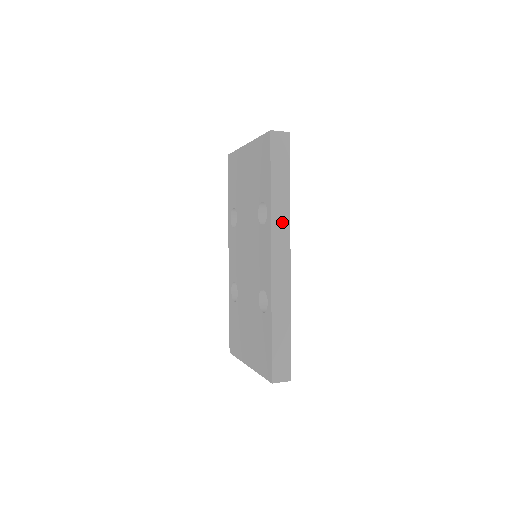
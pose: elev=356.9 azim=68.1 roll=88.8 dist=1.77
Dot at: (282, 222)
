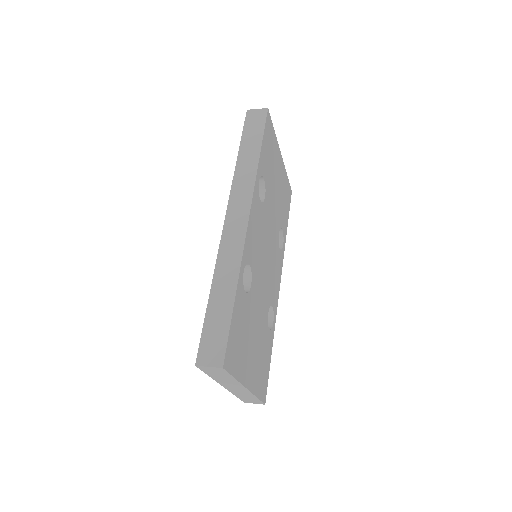
Dot at: (245, 184)
